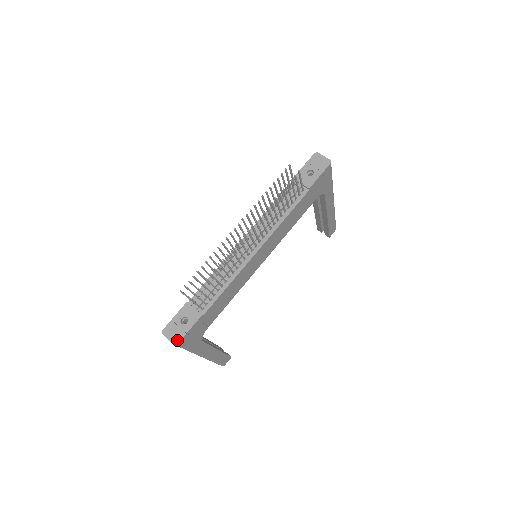
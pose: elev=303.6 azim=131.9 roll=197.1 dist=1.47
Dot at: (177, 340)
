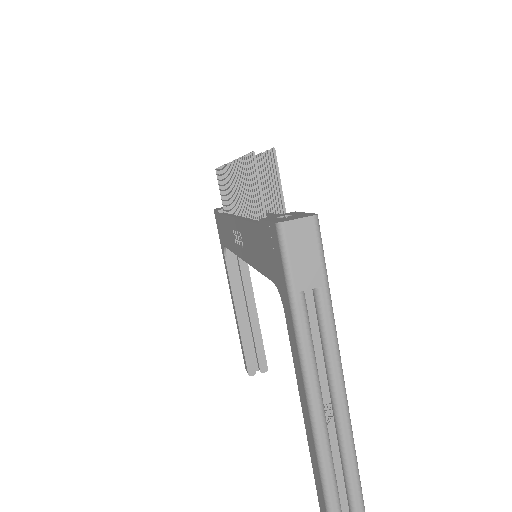
Dot at: (310, 214)
